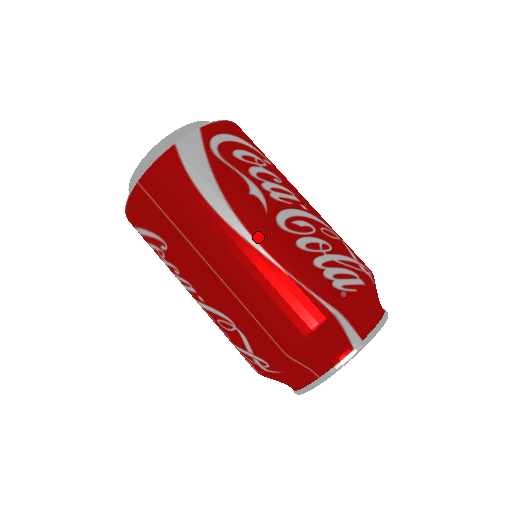
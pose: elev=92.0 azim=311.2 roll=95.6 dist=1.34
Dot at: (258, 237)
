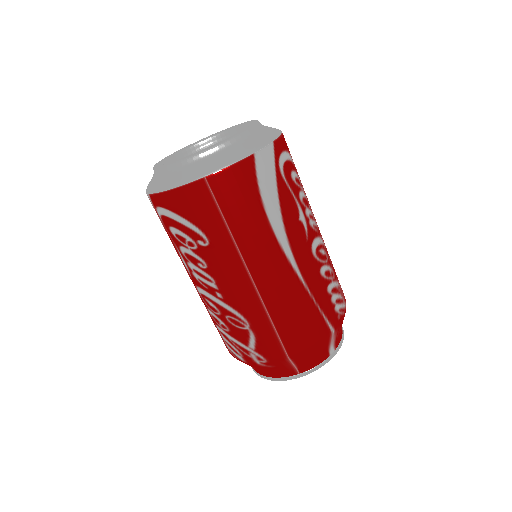
Dot at: (299, 261)
